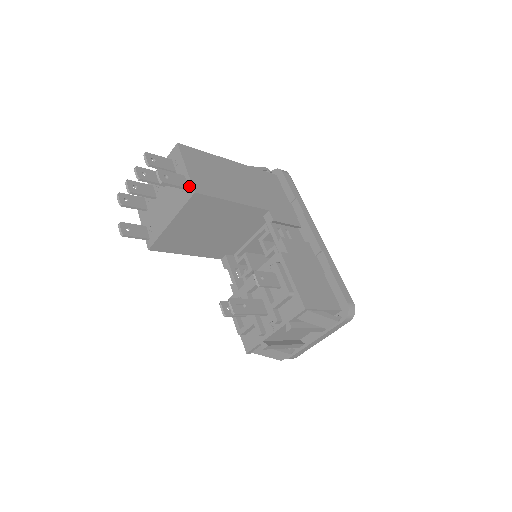
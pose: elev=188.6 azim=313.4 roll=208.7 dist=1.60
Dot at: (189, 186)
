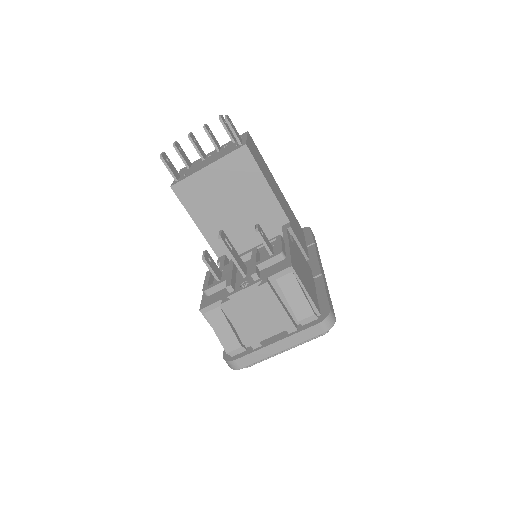
Dot at: (243, 143)
